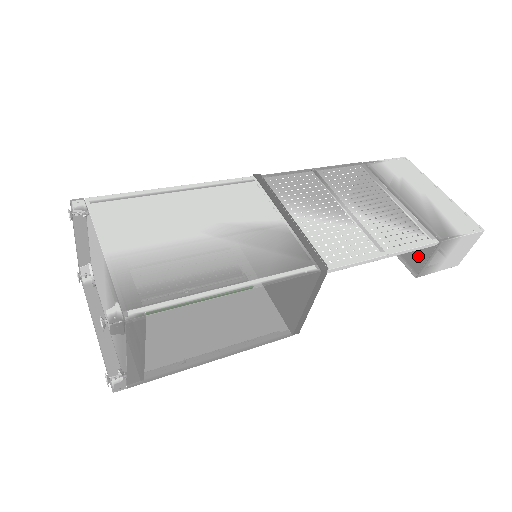
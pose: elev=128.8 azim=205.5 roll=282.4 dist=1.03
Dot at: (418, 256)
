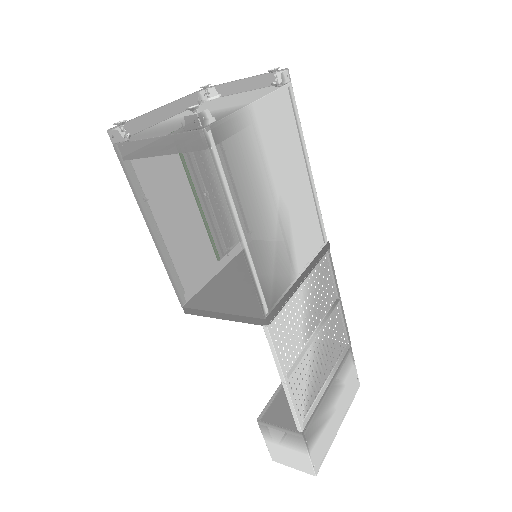
Dot at: (280, 417)
